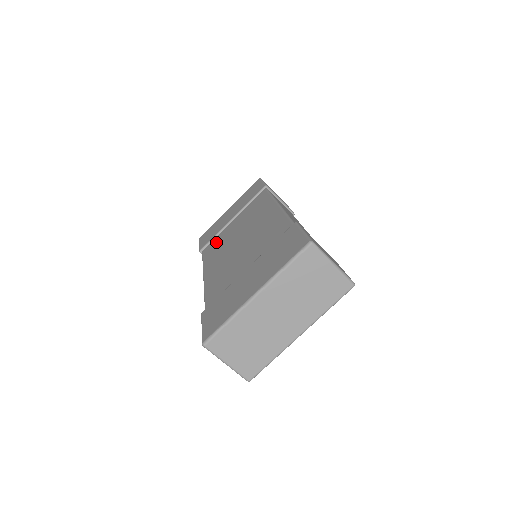
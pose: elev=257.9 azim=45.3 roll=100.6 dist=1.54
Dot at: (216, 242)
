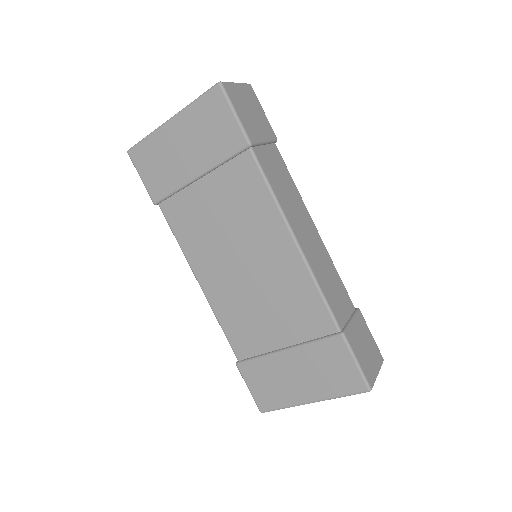
Dot at: (185, 213)
